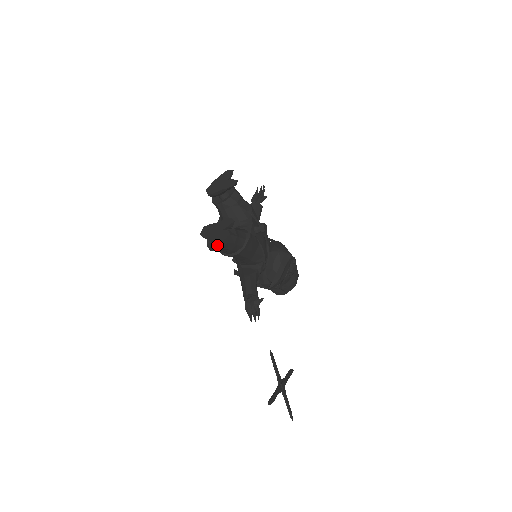
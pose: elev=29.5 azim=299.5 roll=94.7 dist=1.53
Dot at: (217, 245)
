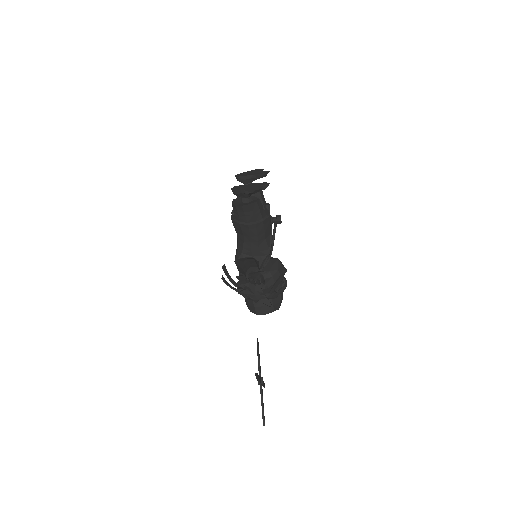
Dot at: (243, 204)
